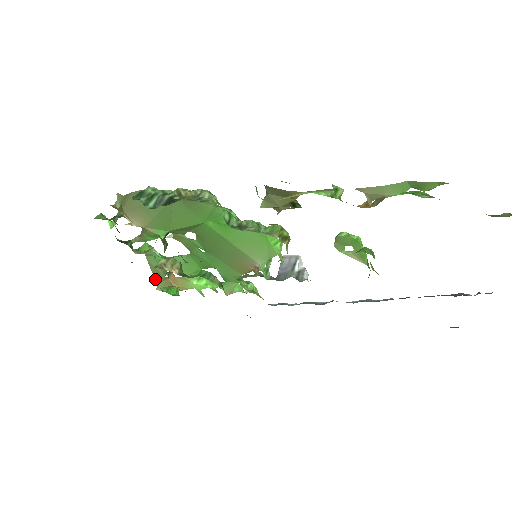
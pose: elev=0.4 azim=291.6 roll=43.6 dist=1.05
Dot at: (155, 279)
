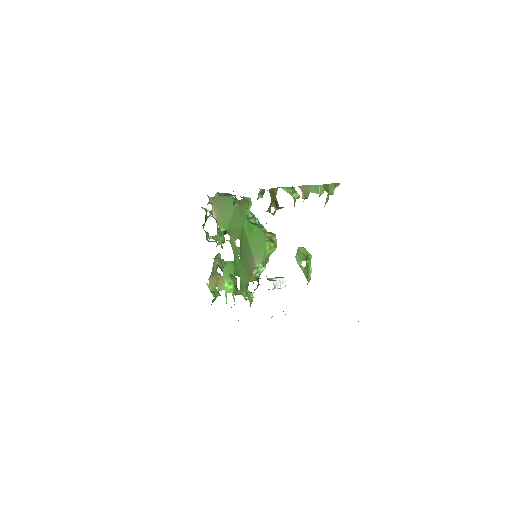
Dot at: (210, 276)
